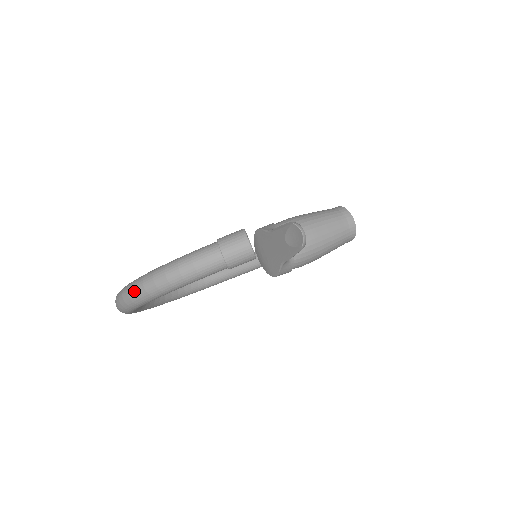
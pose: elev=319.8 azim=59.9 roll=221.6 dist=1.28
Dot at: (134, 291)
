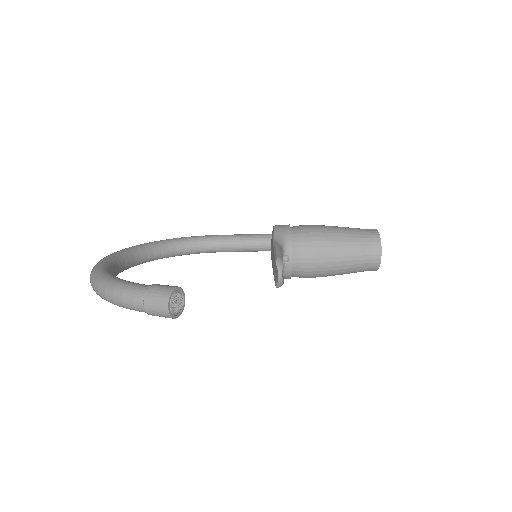
Dot at: (91, 282)
